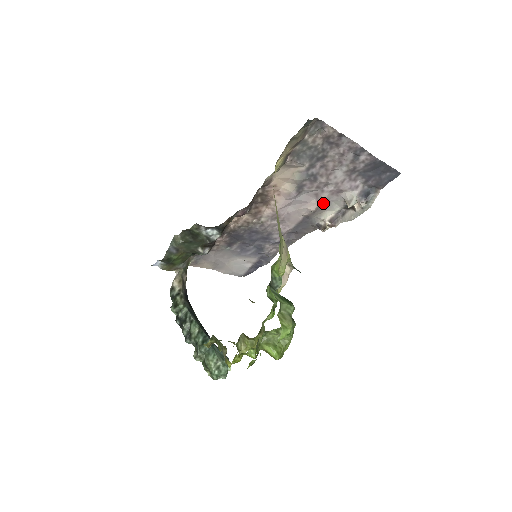
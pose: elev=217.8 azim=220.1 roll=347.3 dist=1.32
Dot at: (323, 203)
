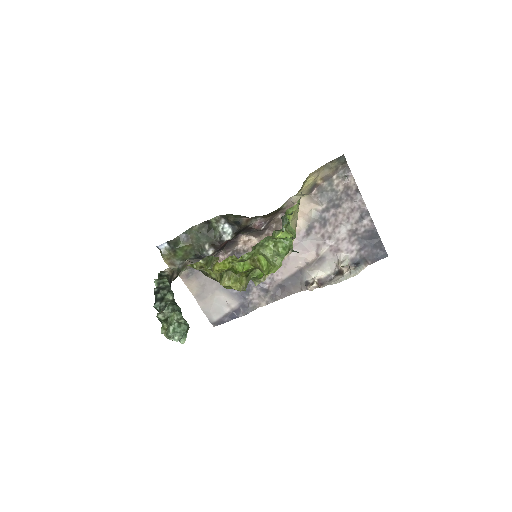
Dot at: (320, 258)
